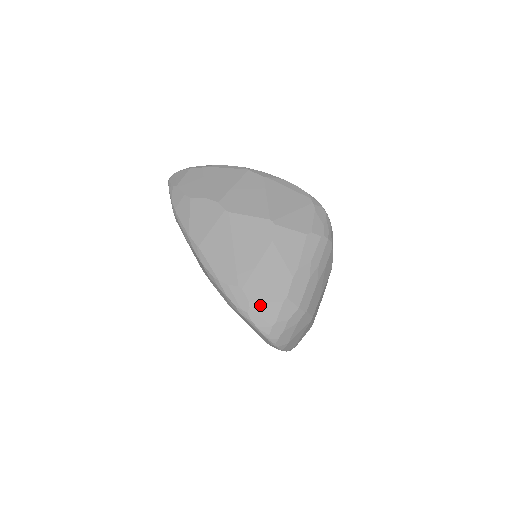
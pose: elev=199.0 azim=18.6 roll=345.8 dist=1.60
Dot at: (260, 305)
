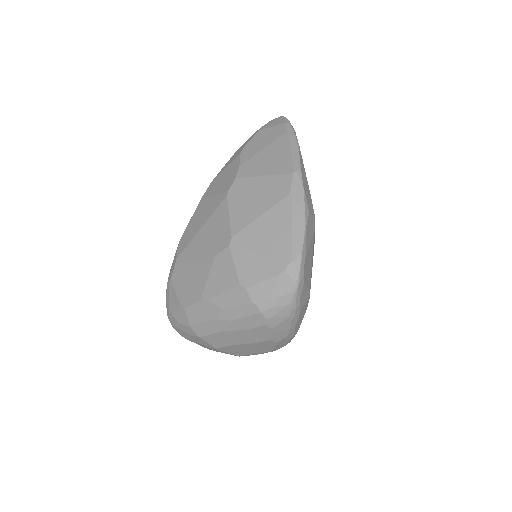
Dot at: (173, 289)
